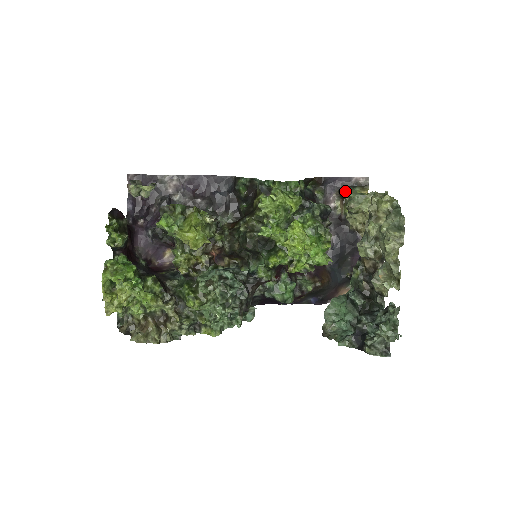
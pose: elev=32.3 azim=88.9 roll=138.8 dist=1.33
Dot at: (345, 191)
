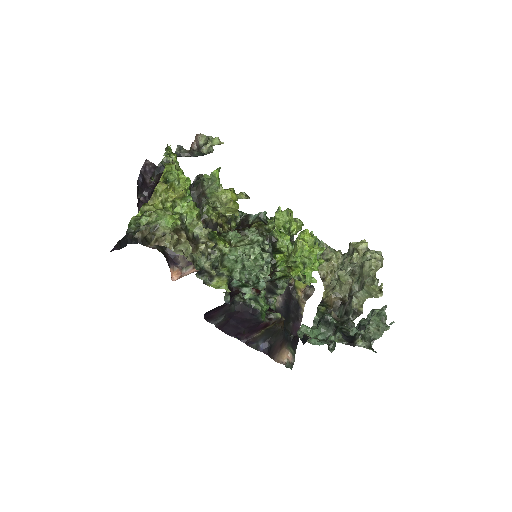
Dot at: occluded
